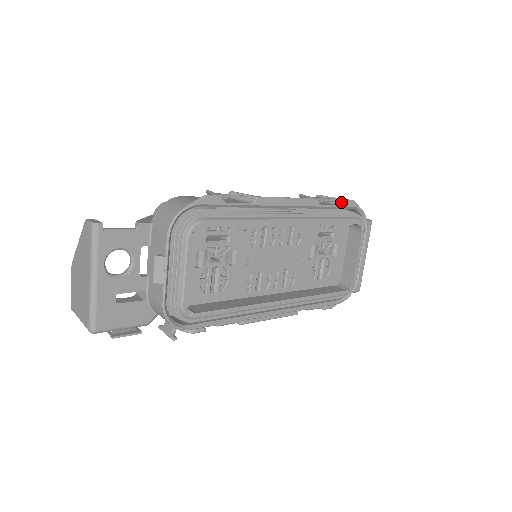
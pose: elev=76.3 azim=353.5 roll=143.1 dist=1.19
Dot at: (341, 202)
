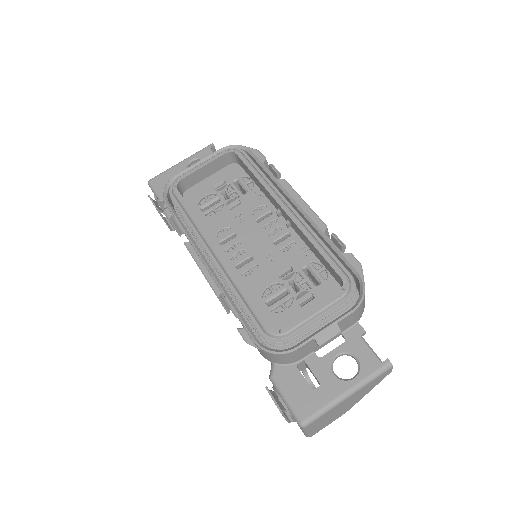
Dot at: (347, 253)
